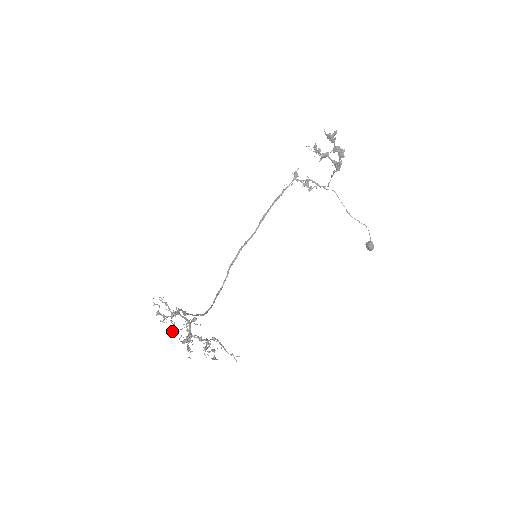
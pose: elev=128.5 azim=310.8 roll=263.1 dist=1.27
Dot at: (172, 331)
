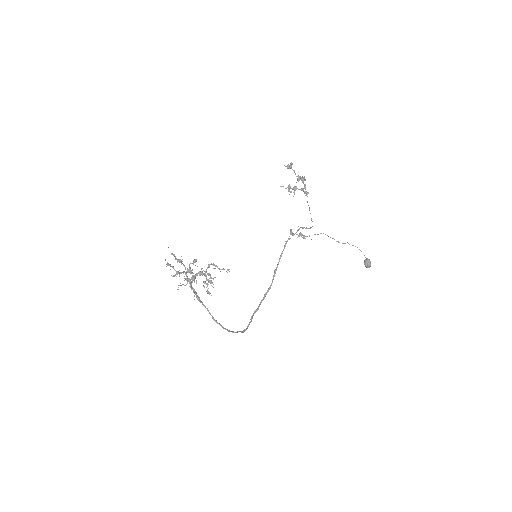
Dot at: (178, 272)
